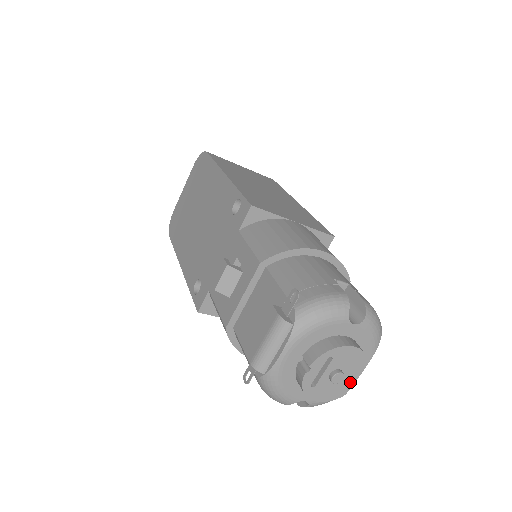
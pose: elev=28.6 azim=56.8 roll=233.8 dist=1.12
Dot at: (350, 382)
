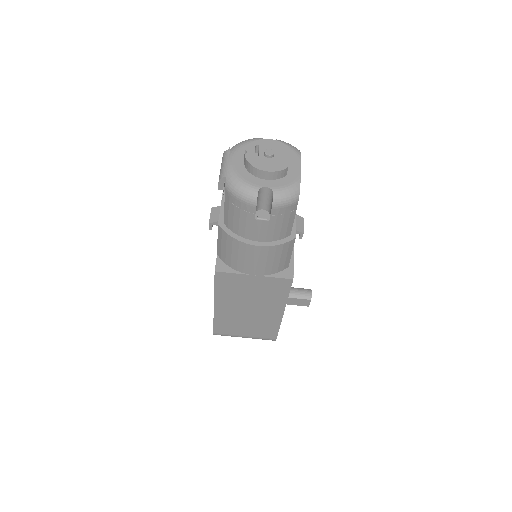
Dot at: (285, 159)
